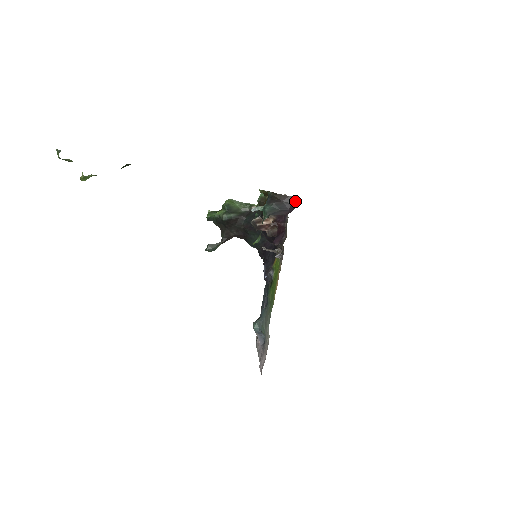
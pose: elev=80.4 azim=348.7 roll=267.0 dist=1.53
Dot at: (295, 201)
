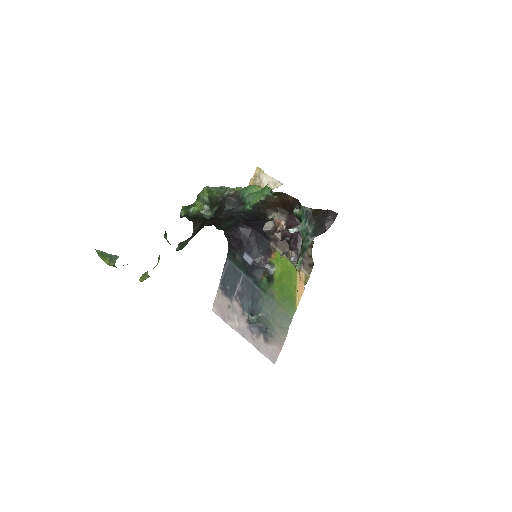
Dot at: (330, 214)
